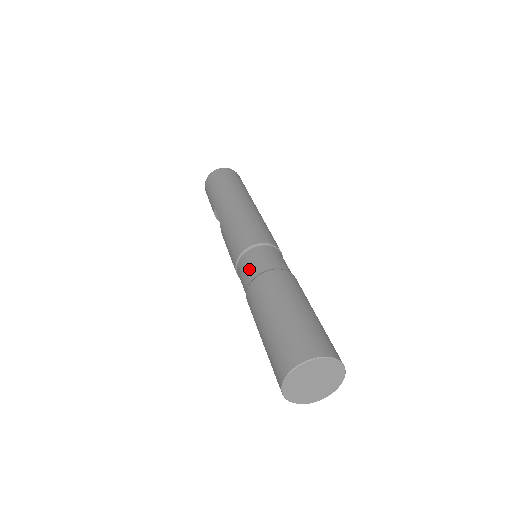
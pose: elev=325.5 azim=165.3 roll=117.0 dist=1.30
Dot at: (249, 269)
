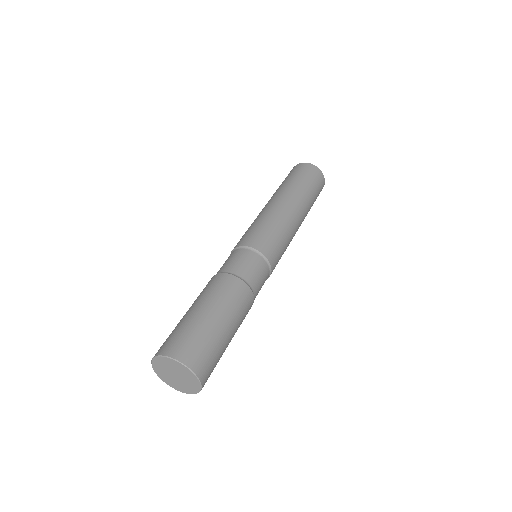
Dot at: occluded
